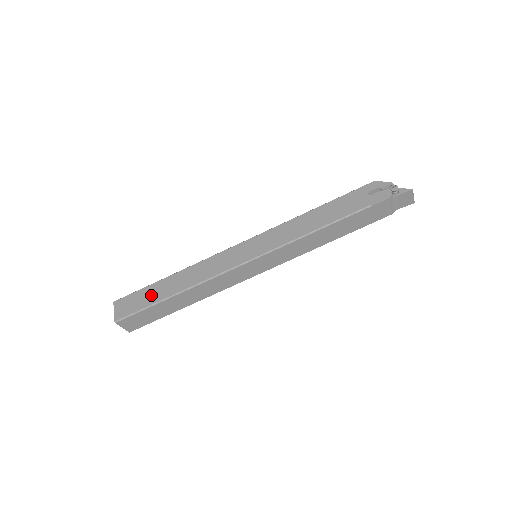
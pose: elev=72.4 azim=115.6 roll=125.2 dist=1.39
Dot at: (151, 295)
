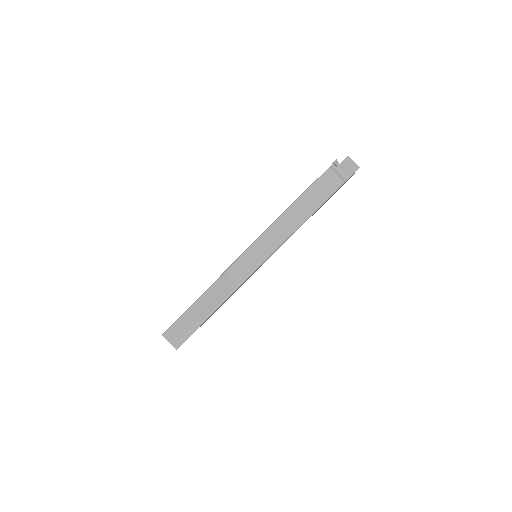
Dot at: occluded
